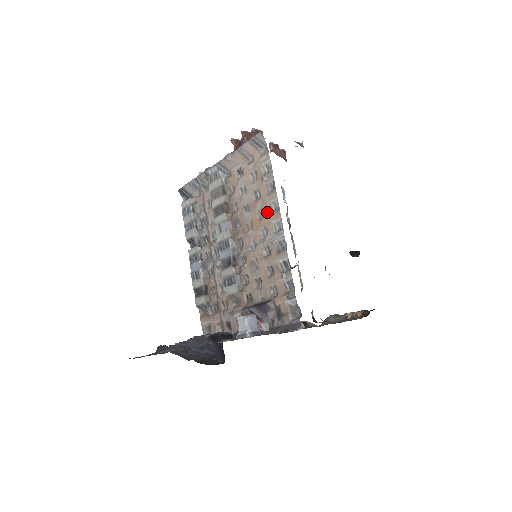
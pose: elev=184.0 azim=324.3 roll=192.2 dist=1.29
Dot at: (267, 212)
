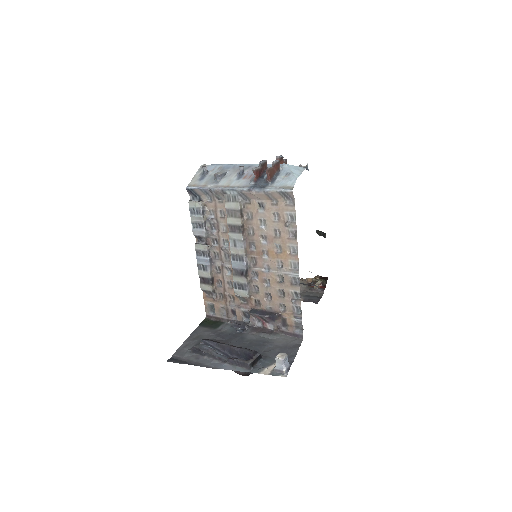
Dot at: (285, 251)
